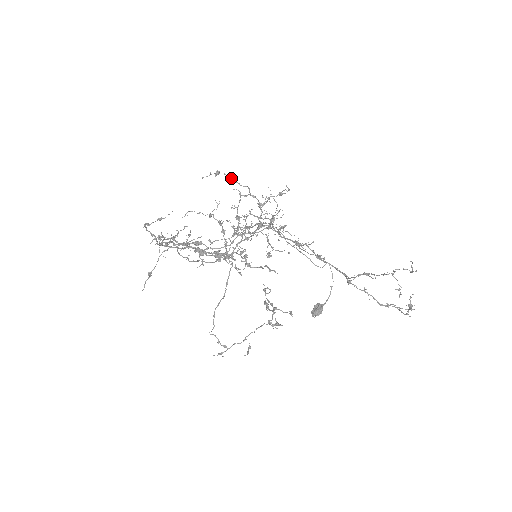
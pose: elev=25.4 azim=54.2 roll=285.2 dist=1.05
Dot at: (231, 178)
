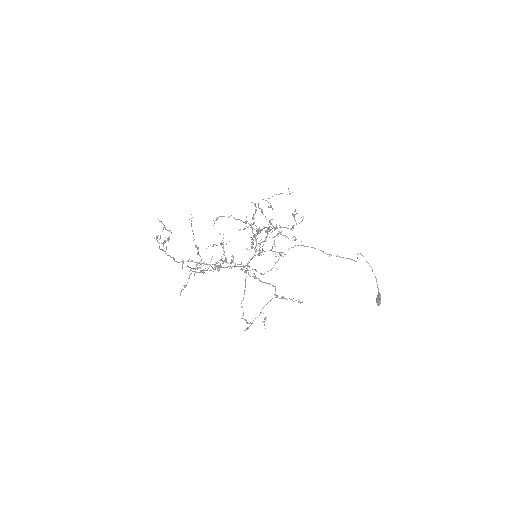
Dot at: occluded
